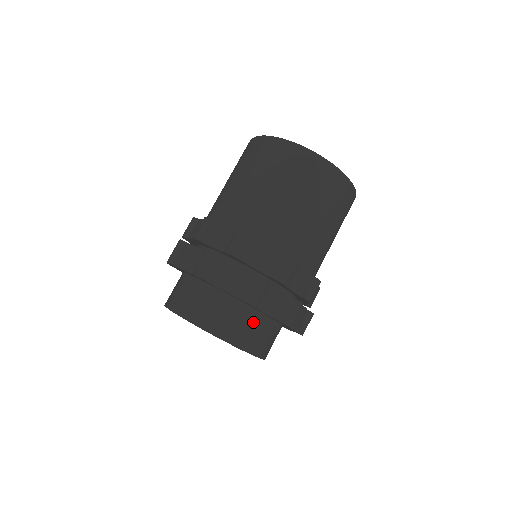
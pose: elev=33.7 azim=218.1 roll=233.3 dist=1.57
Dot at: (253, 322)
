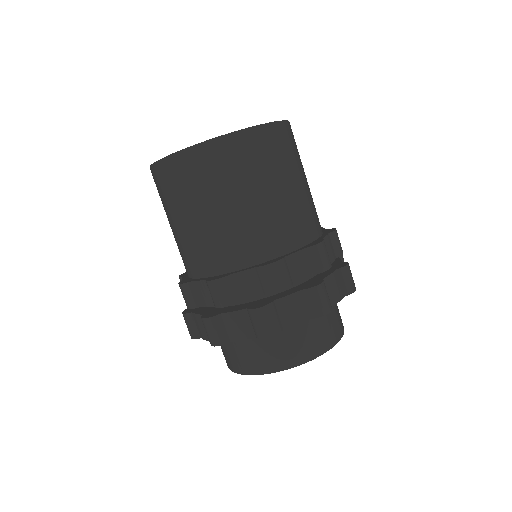
Dot at: (327, 316)
